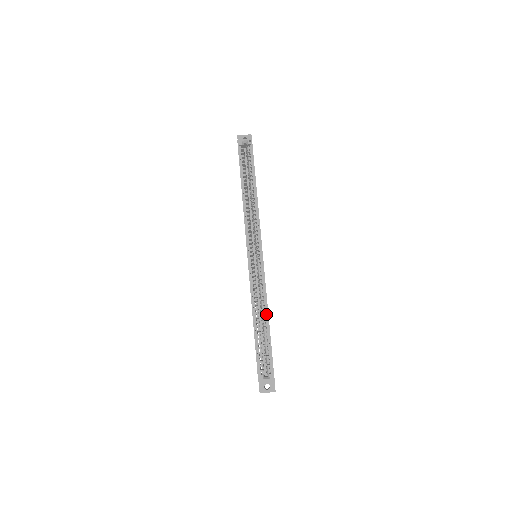
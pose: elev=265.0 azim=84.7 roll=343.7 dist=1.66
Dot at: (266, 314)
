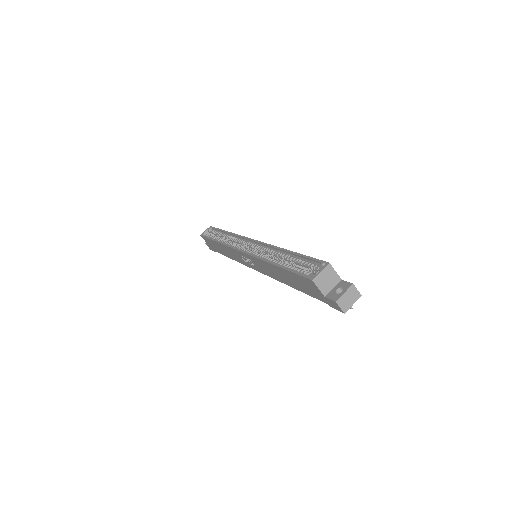
Dot at: (283, 252)
